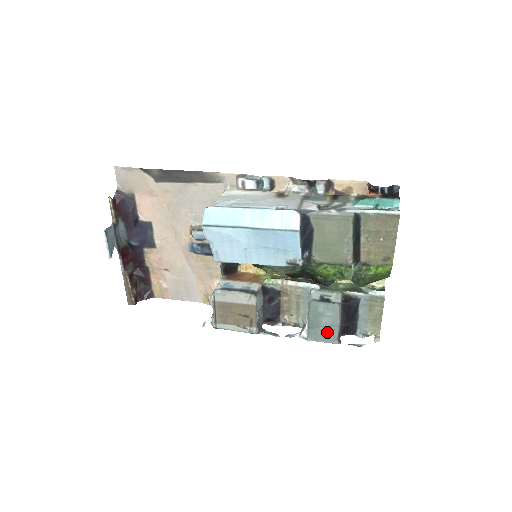
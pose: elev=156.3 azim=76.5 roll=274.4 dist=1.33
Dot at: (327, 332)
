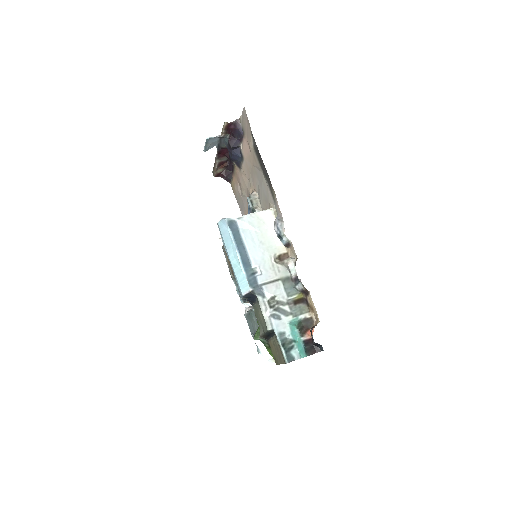
Dot at: (252, 327)
